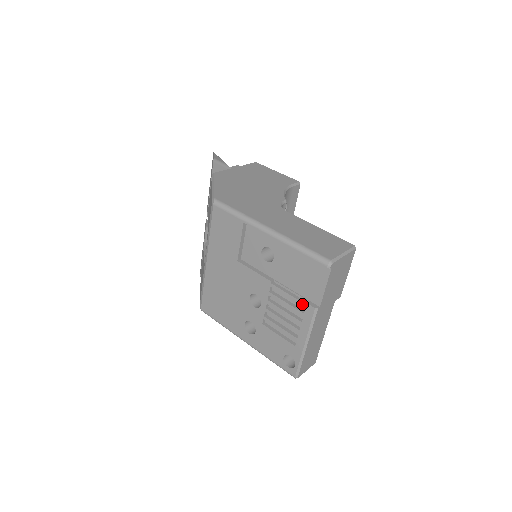
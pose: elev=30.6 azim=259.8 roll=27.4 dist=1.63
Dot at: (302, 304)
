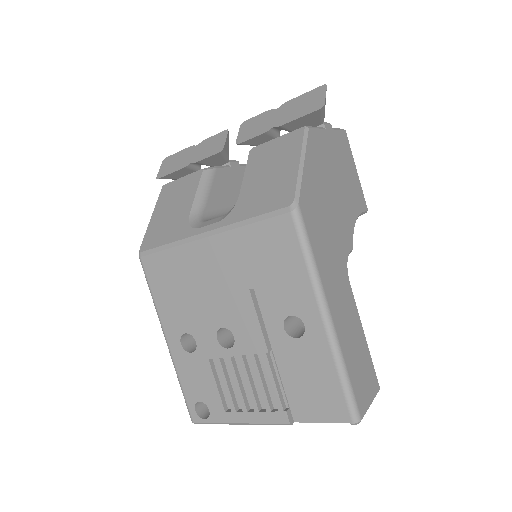
Dot at: (280, 405)
